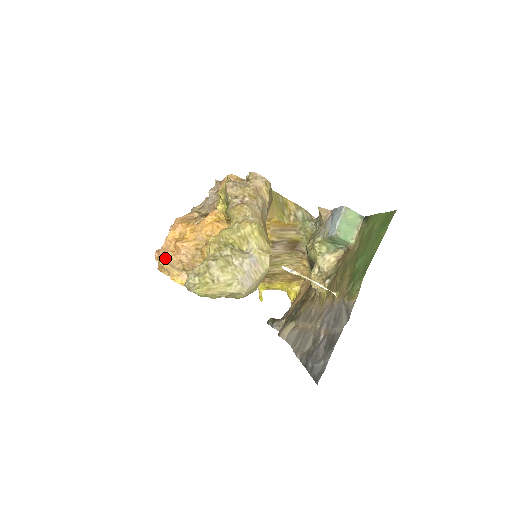
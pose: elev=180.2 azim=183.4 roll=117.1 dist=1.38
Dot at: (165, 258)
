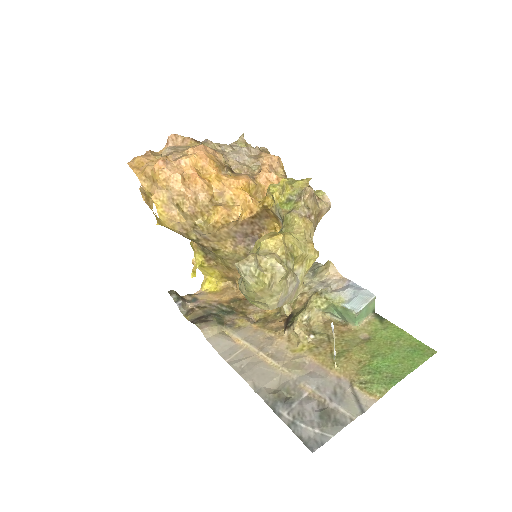
Dot at: (171, 178)
